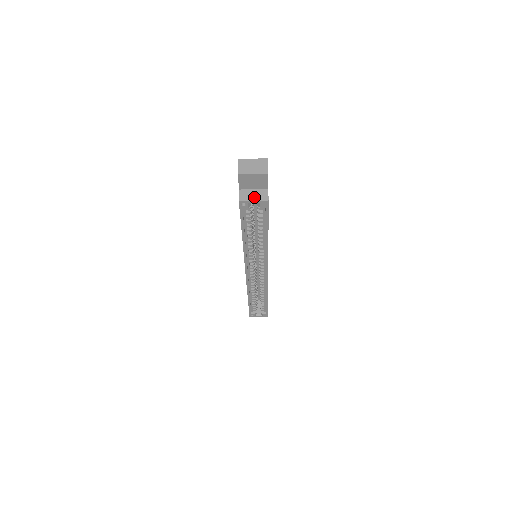
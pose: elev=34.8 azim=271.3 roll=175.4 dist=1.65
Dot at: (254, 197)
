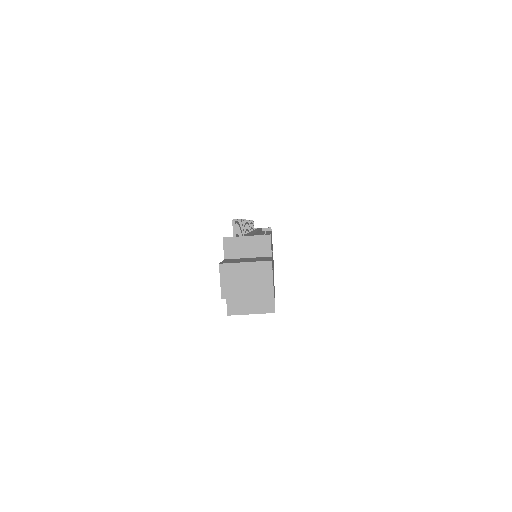
Dot at: (251, 307)
